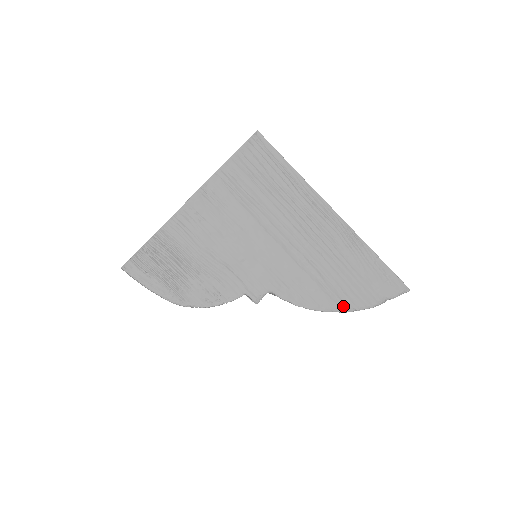
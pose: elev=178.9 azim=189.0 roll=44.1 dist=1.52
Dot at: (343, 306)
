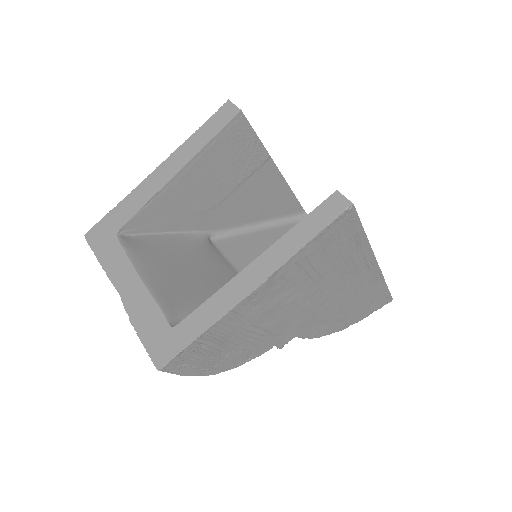
Dot at: (344, 327)
